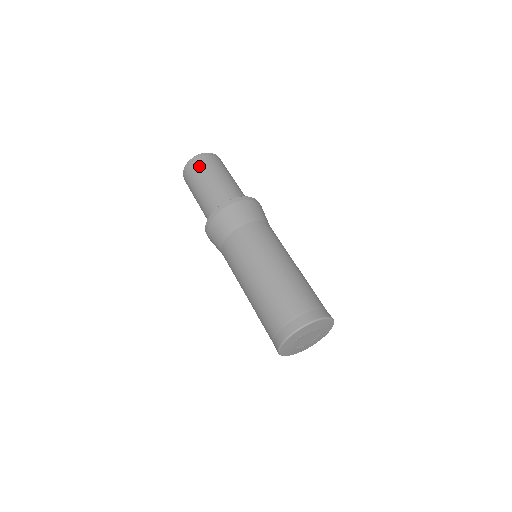
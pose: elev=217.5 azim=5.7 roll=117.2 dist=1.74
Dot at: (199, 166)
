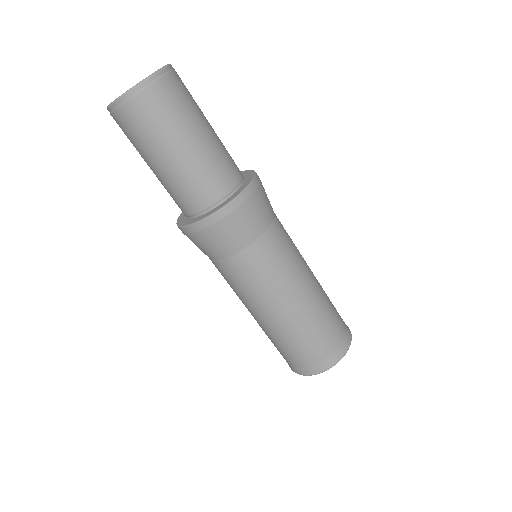
Dot at: (172, 99)
